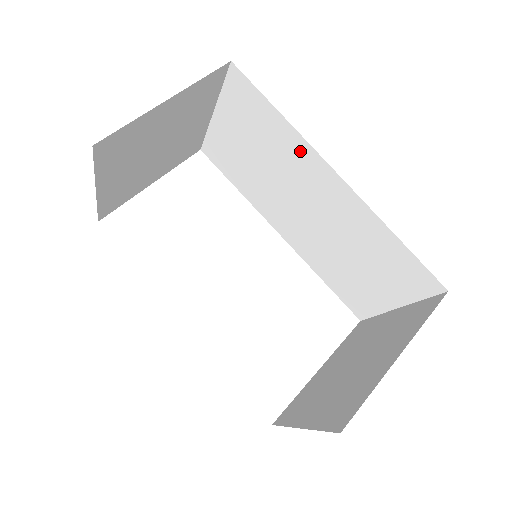
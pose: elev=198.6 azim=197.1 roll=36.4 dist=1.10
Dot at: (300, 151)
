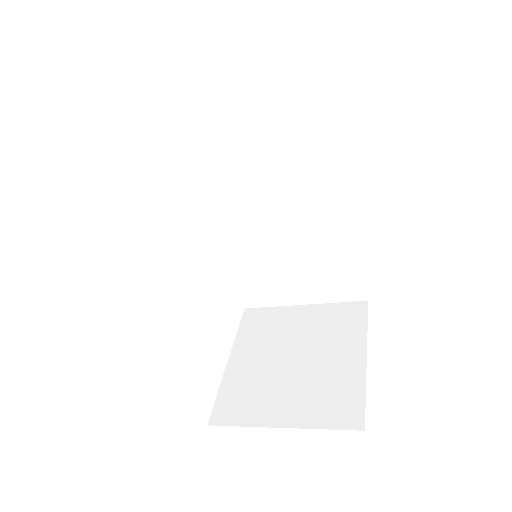
Dot at: (321, 161)
